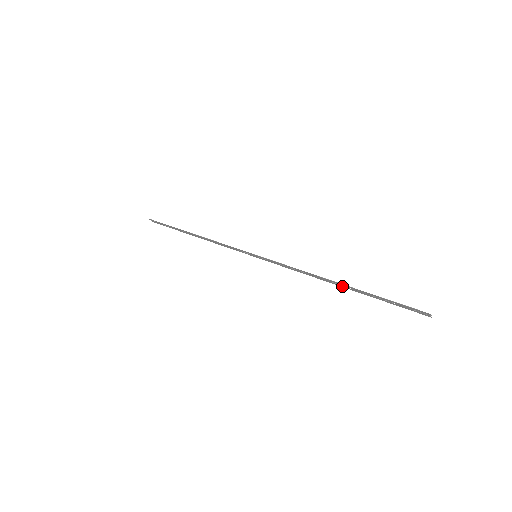
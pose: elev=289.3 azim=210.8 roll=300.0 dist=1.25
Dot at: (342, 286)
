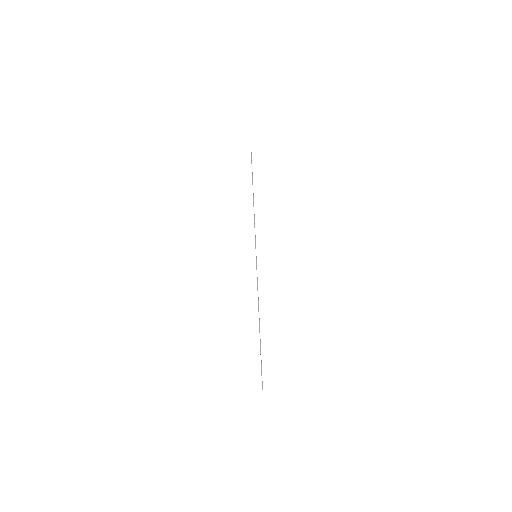
Dot at: (259, 327)
